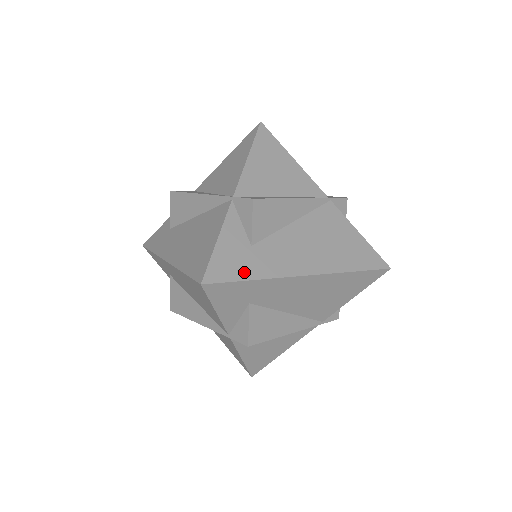
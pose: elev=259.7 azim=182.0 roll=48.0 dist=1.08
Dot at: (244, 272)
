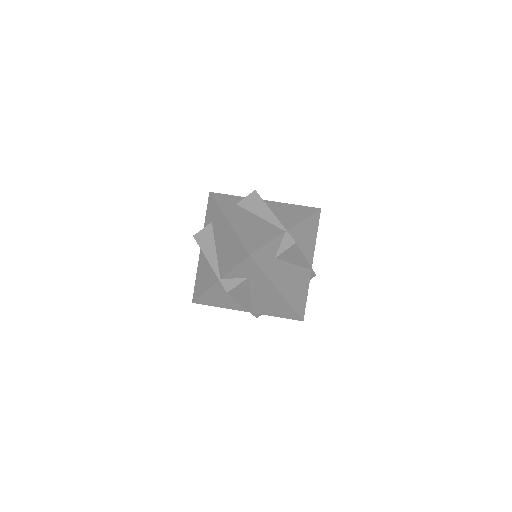
Dot at: (264, 266)
